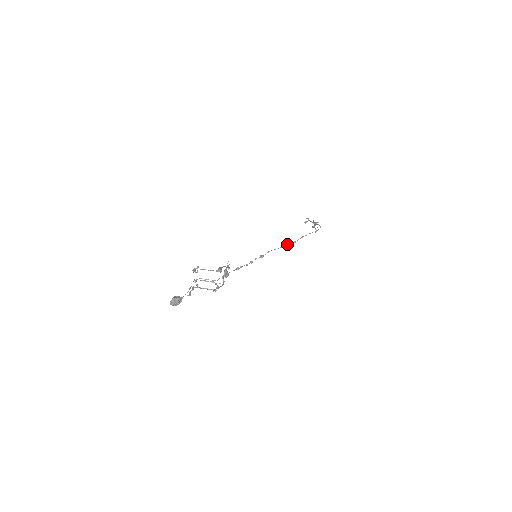
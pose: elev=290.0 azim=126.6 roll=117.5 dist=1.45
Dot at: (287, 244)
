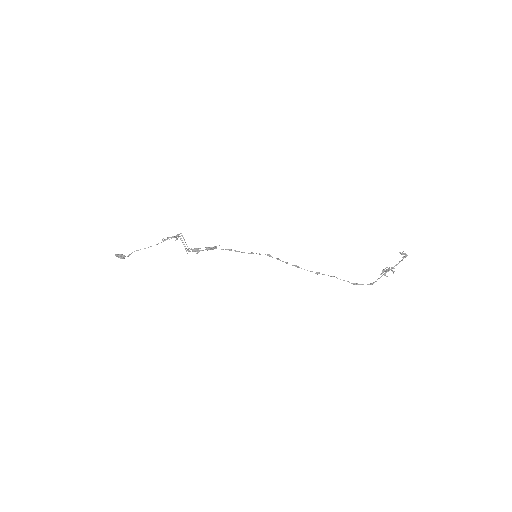
Dot at: (304, 269)
